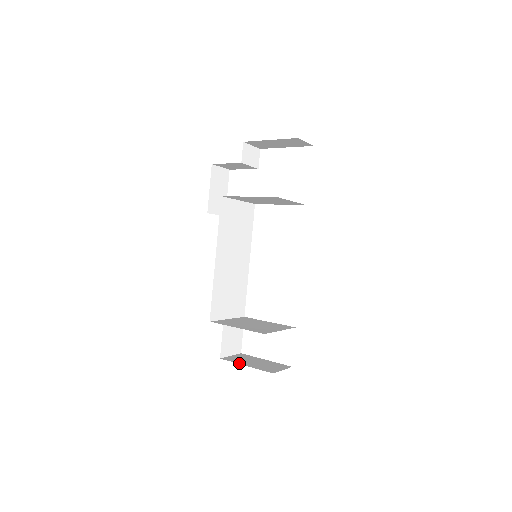
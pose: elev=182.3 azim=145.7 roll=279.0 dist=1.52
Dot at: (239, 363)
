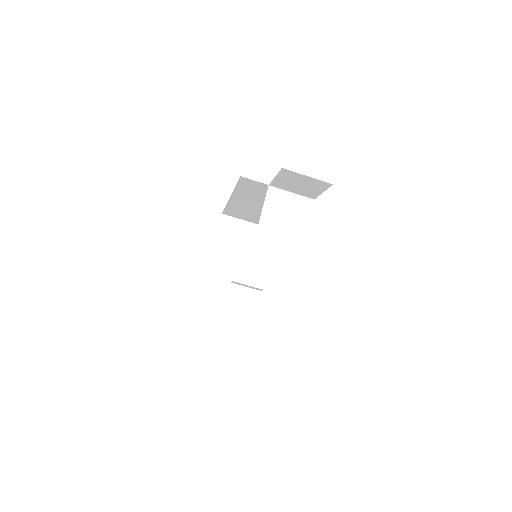
Dot at: occluded
